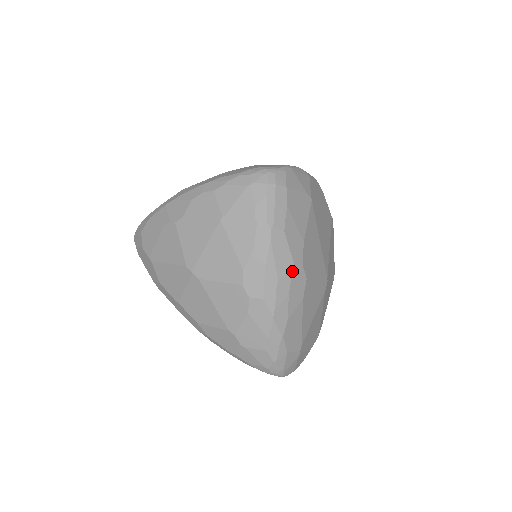
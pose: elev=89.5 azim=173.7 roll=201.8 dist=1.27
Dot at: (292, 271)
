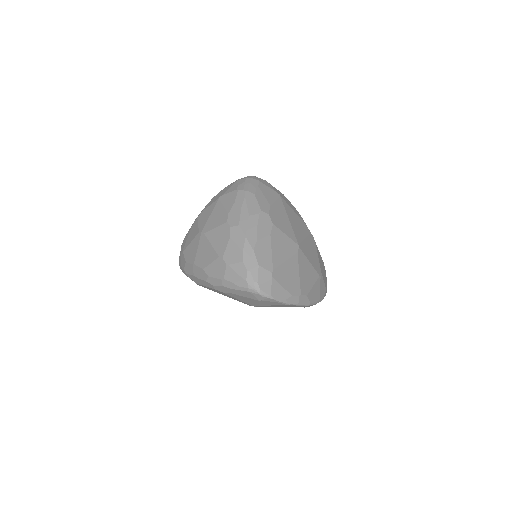
Dot at: (260, 213)
